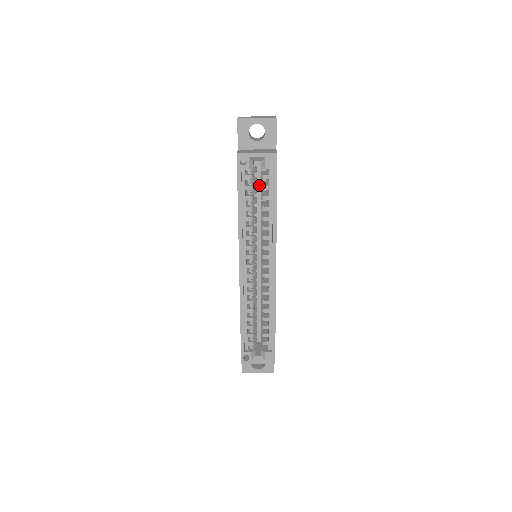
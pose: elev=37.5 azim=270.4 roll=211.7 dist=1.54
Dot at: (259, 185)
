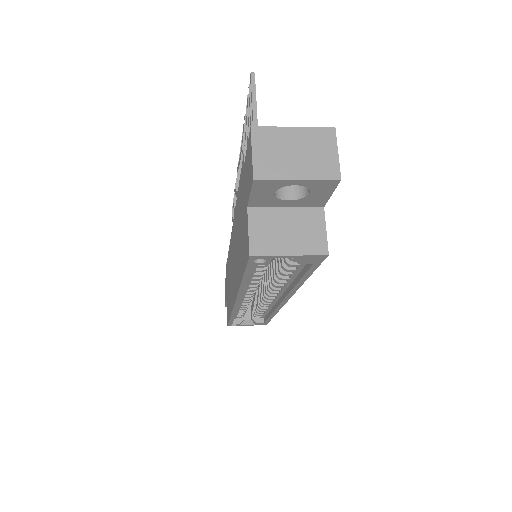
Dot at: occluded
